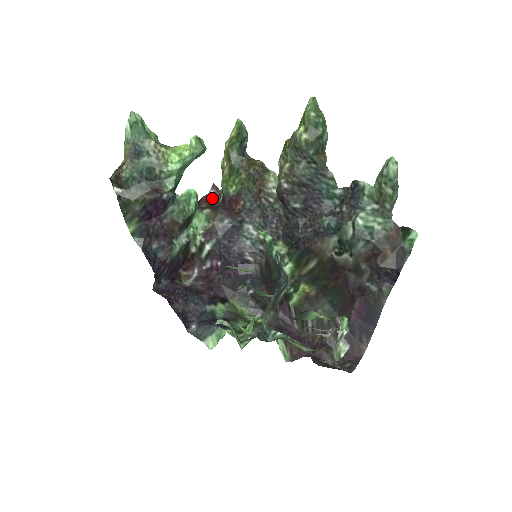
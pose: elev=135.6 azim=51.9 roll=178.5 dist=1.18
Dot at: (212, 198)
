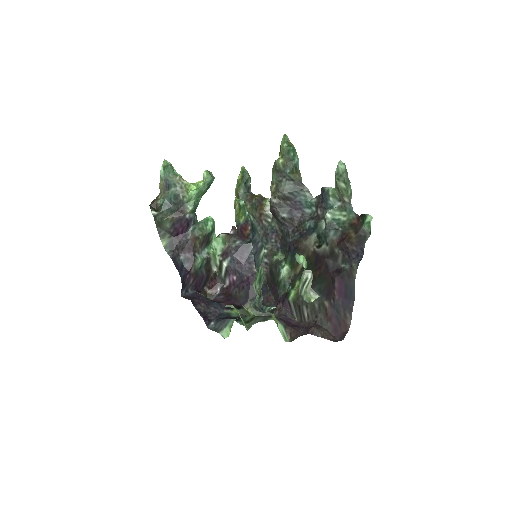
Dot at: occluded
